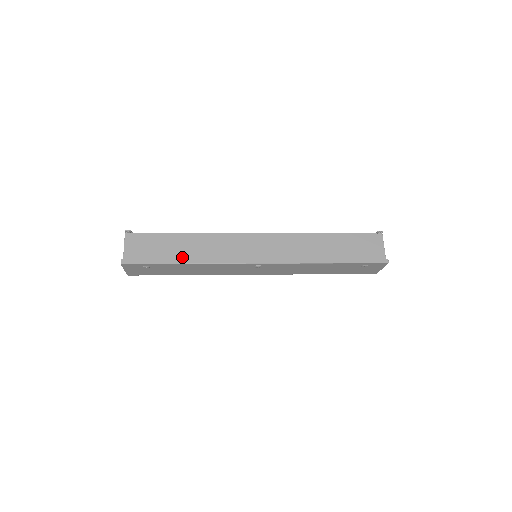
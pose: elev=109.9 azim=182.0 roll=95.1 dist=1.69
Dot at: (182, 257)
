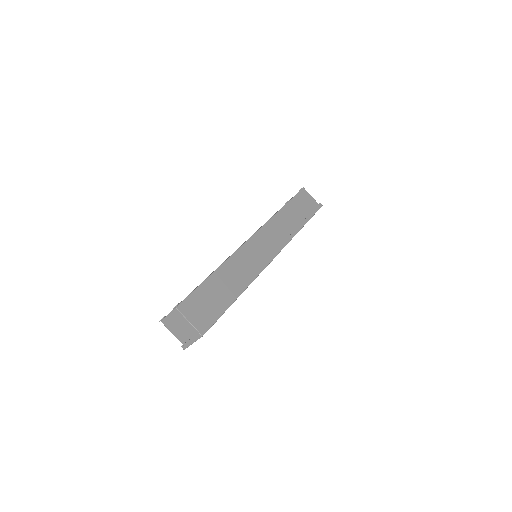
Dot at: (232, 293)
